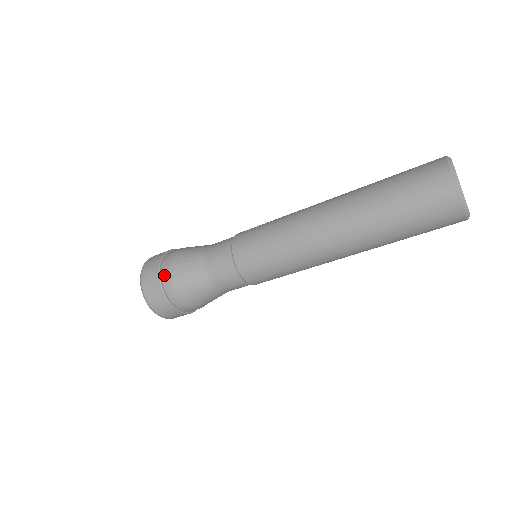
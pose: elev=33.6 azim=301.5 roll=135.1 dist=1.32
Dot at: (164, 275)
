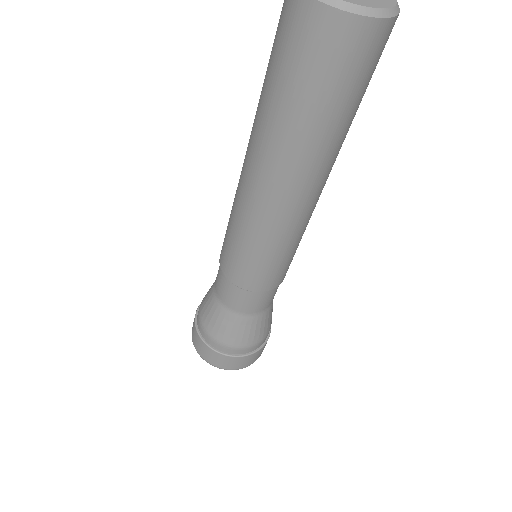
Dot at: occluded
